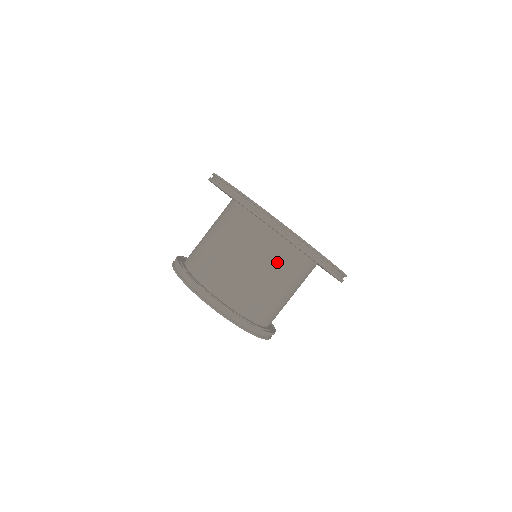
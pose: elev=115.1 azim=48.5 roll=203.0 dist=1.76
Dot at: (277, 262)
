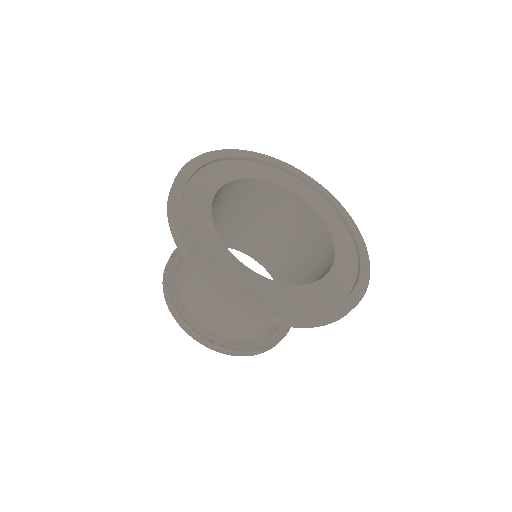
Dot at: occluded
